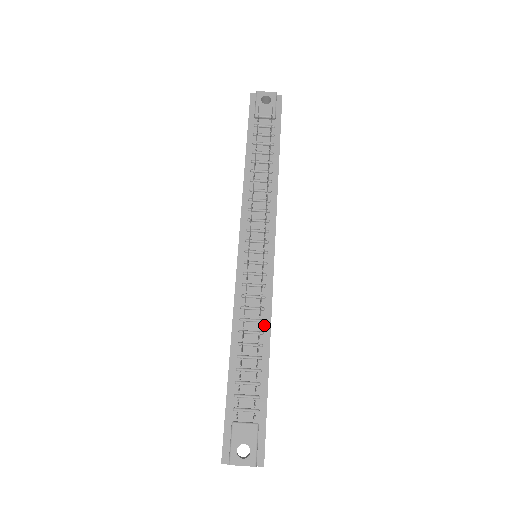
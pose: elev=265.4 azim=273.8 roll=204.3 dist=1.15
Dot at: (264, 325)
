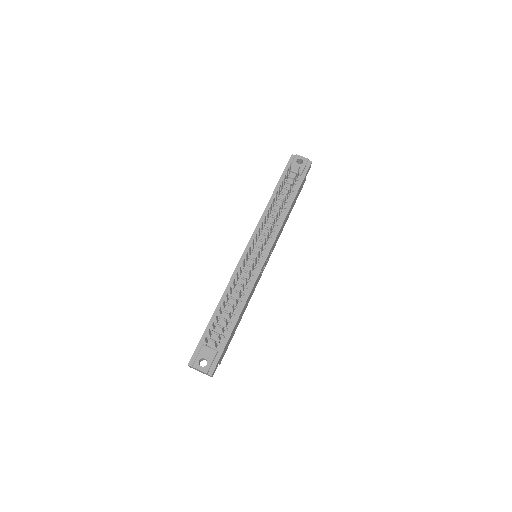
Dot at: (244, 297)
